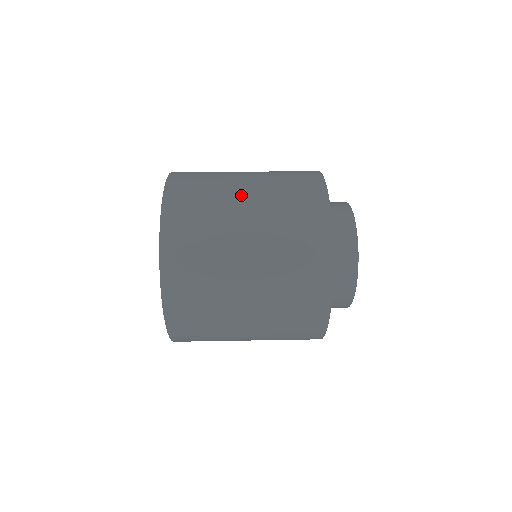
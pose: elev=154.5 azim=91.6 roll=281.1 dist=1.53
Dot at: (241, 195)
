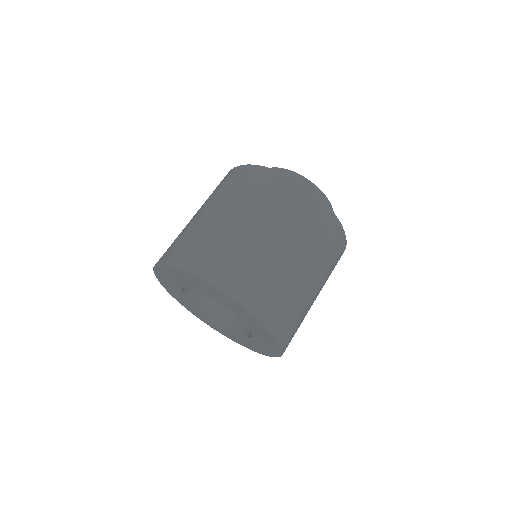
Dot at: (242, 226)
